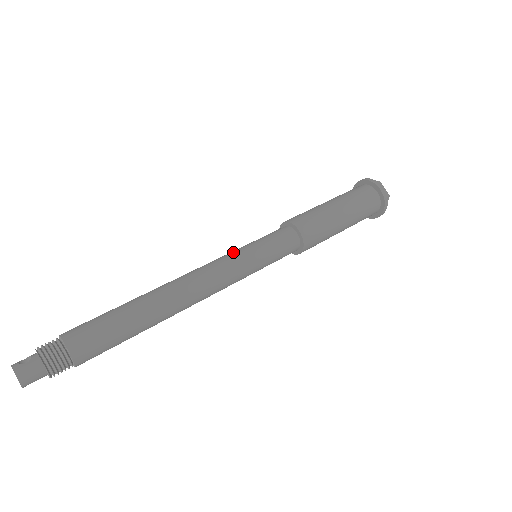
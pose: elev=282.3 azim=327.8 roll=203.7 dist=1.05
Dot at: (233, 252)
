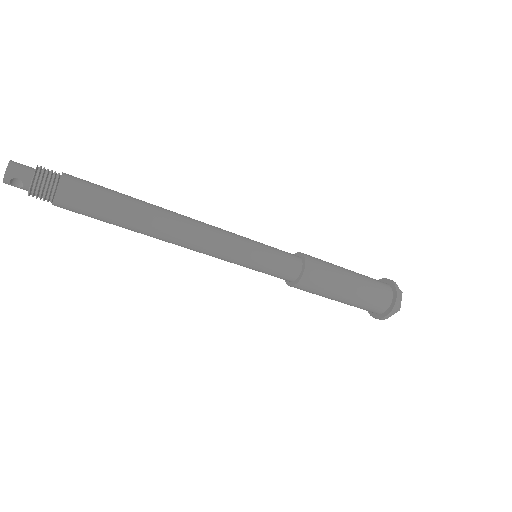
Dot at: occluded
